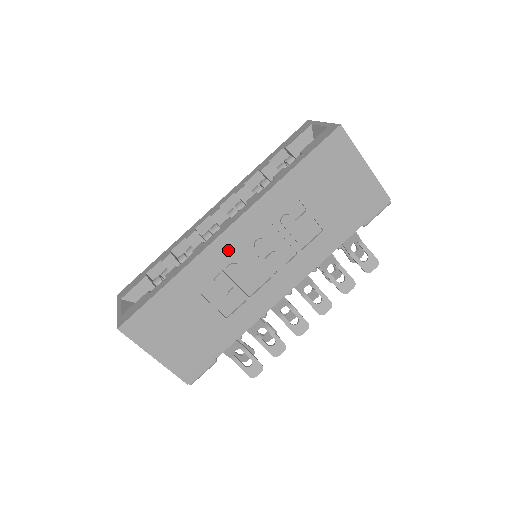
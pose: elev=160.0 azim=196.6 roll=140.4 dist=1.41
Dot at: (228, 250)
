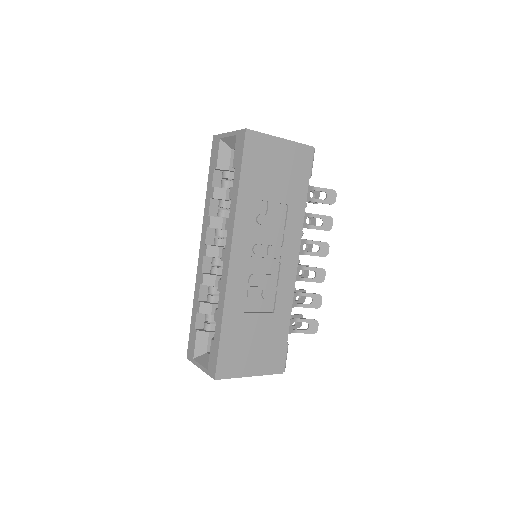
Dot at: (241, 271)
